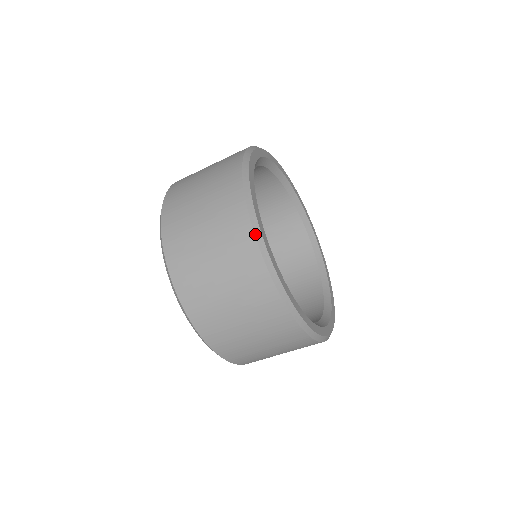
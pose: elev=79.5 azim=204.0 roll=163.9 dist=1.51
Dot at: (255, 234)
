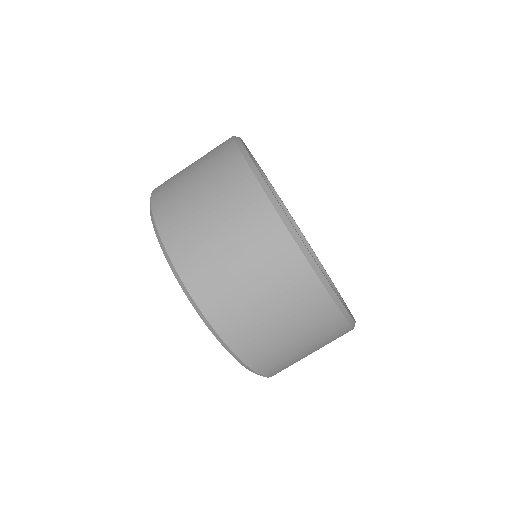
Dot at: (308, 260)
